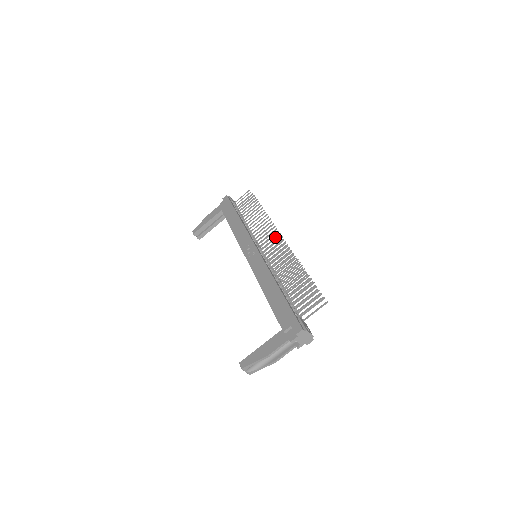
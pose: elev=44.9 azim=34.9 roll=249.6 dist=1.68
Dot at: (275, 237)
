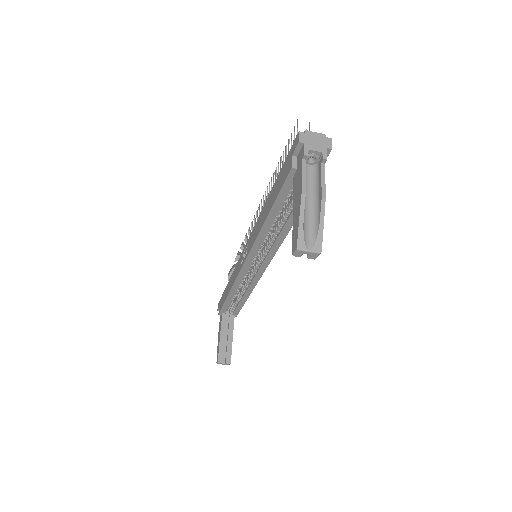
Dot at: occluded
